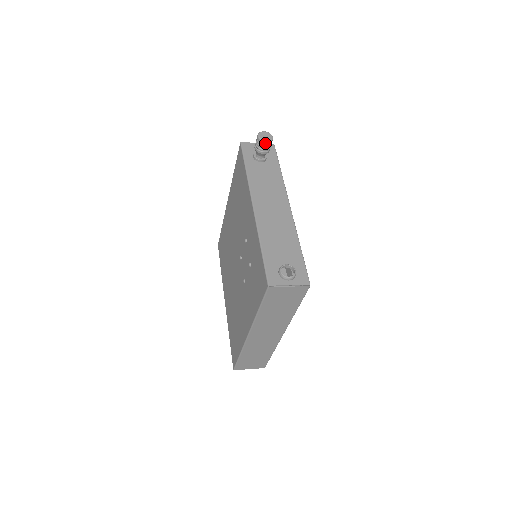
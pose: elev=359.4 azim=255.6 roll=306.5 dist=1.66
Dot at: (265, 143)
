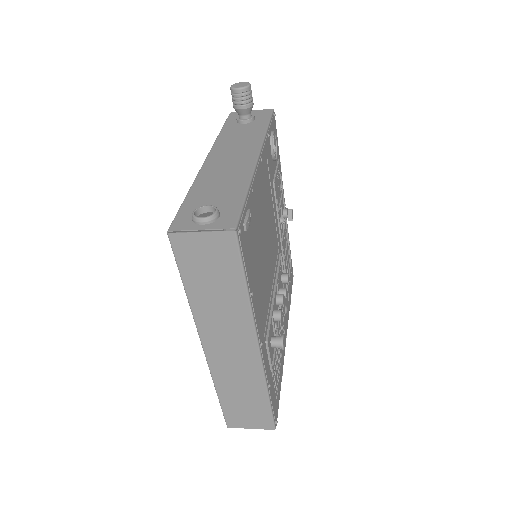
Dot at: (237, 91)
